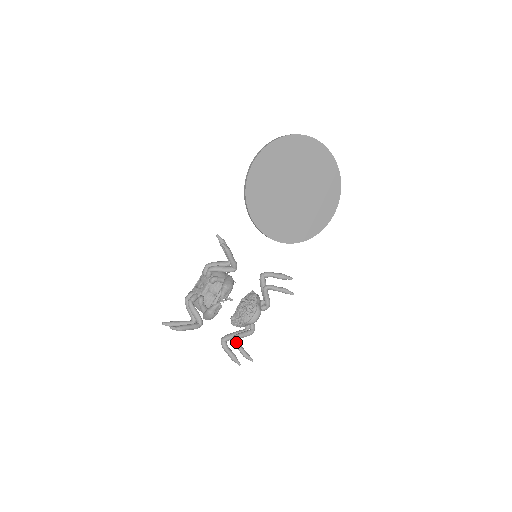
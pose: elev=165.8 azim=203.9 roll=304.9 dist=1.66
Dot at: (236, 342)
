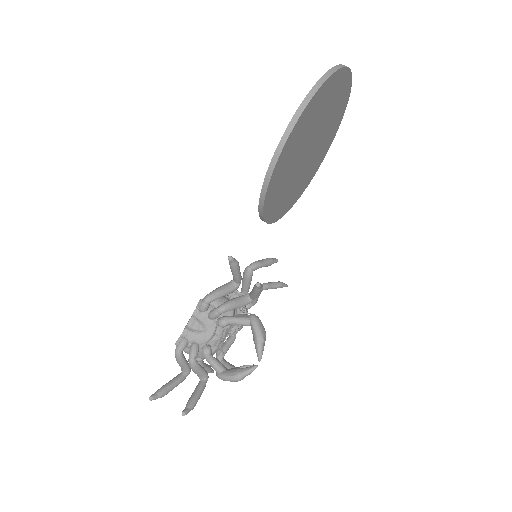
Dot at: (223, 362)
